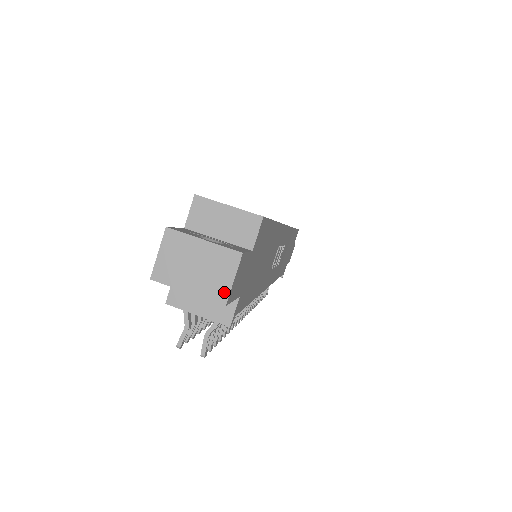
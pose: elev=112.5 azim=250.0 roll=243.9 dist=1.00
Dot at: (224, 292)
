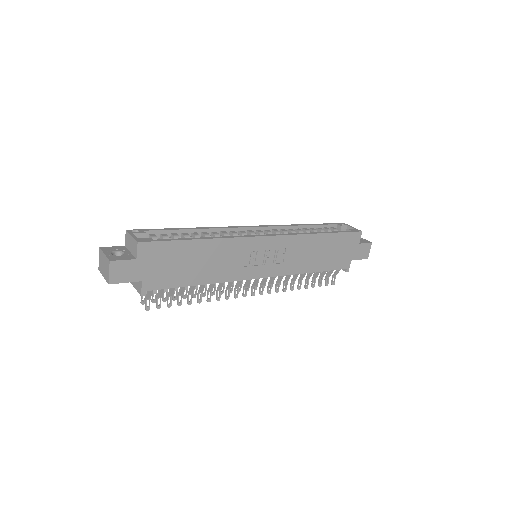
Dot at: (108, 278)
